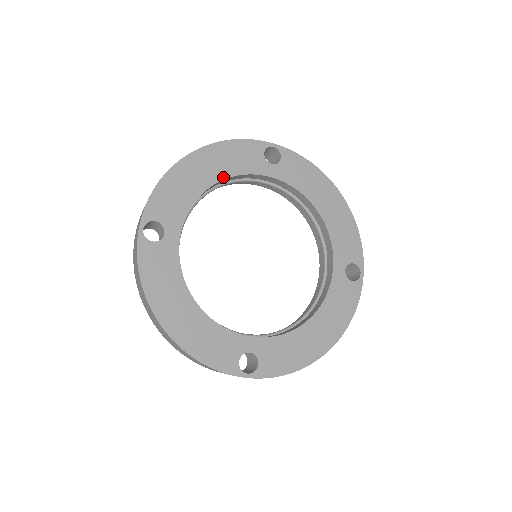
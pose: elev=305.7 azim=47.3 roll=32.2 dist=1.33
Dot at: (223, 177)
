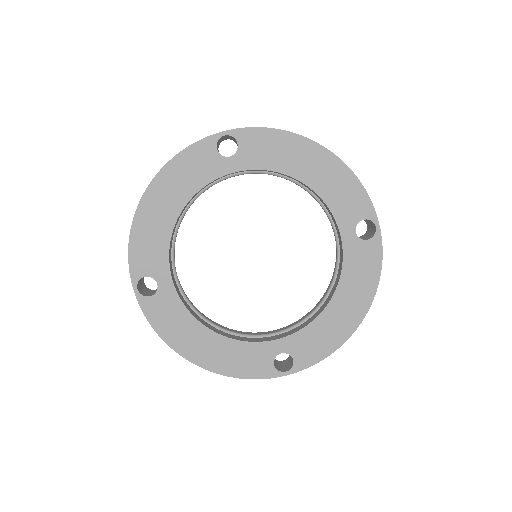
Dot at: (186, 200)
